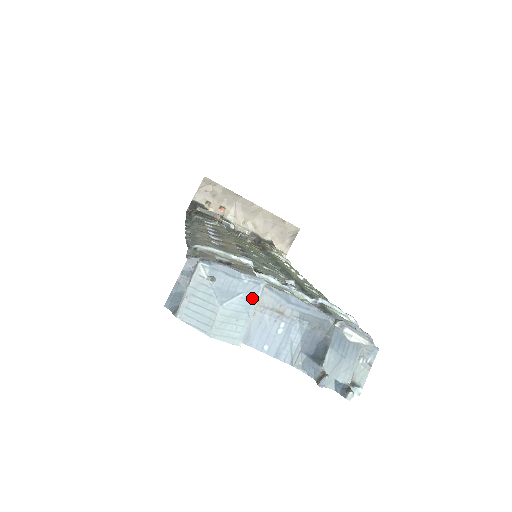
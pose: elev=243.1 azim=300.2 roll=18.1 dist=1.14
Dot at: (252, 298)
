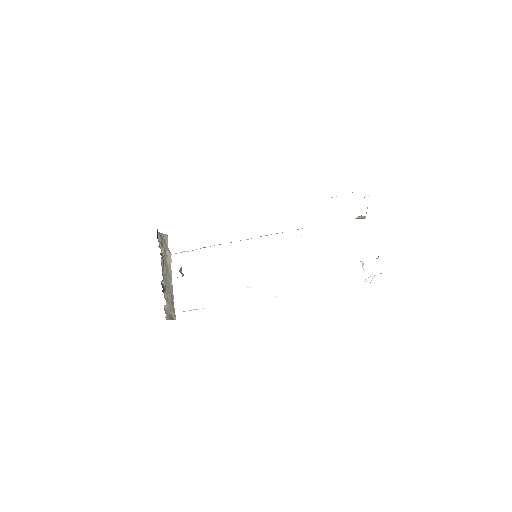
Dot at: occluded
